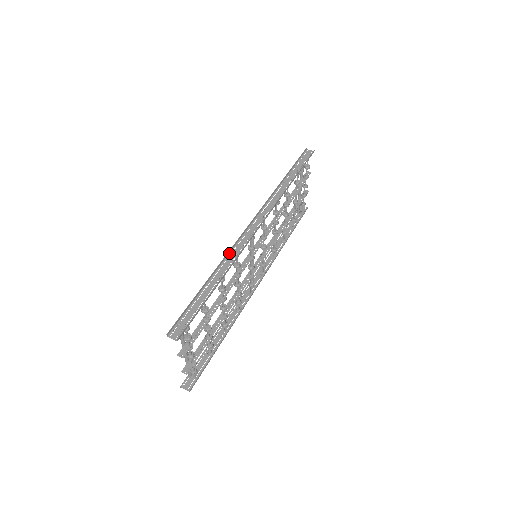
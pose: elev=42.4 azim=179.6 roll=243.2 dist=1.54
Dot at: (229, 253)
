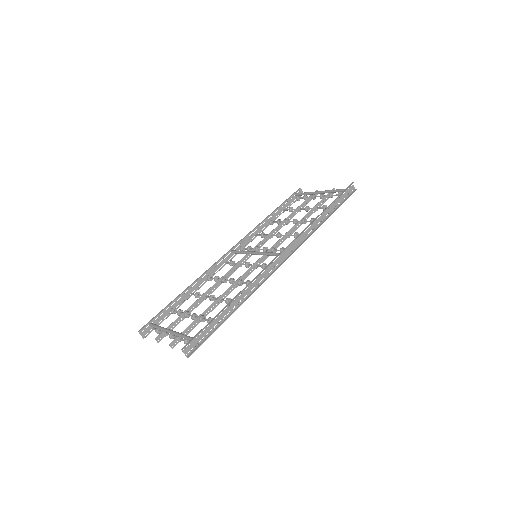
Dot at: (253, 279)
